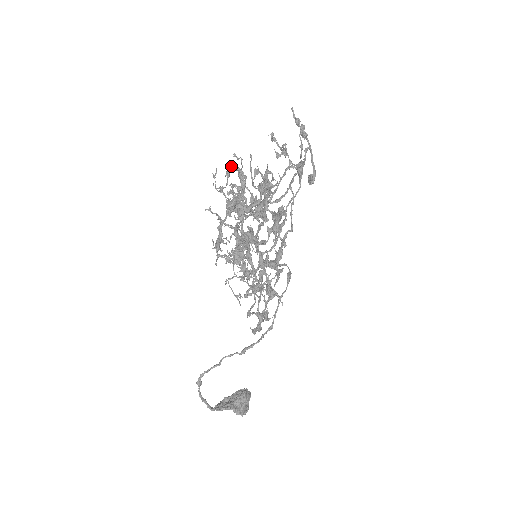
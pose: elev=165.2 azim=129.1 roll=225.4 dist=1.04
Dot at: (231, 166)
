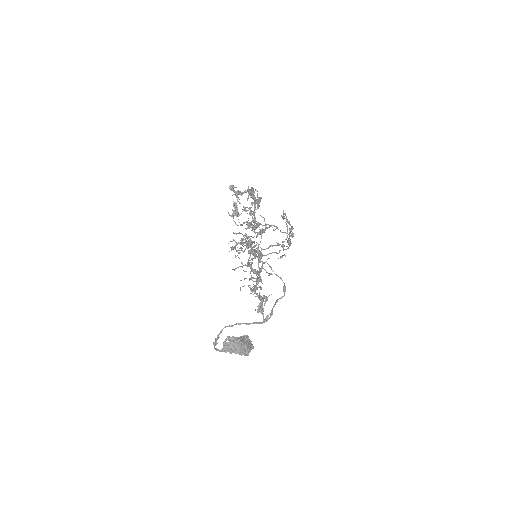
Dot at: (243, 223)
